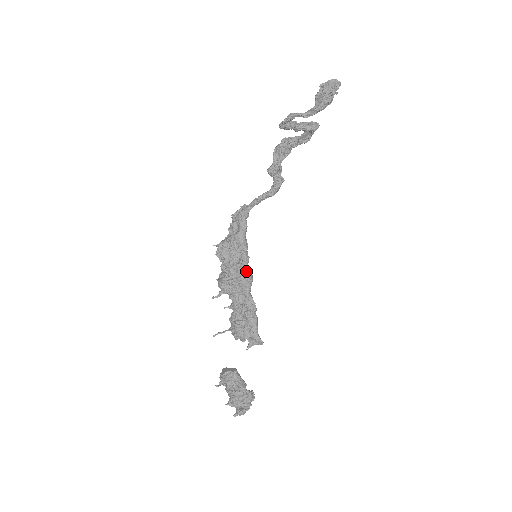
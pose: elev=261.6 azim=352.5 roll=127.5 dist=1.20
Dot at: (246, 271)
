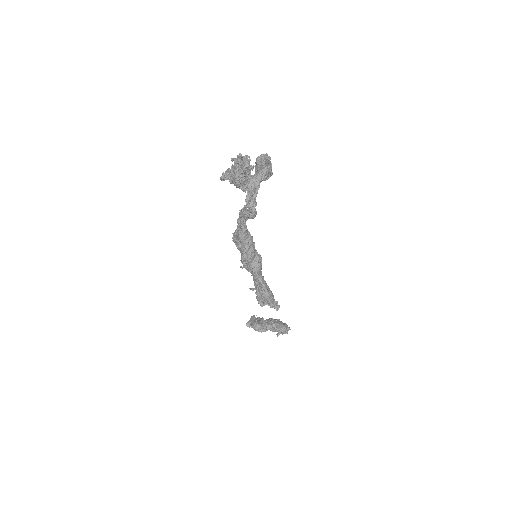
Dot at: (251, 264)
